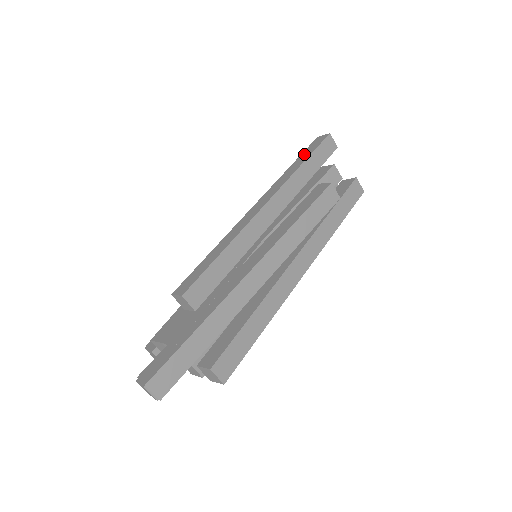
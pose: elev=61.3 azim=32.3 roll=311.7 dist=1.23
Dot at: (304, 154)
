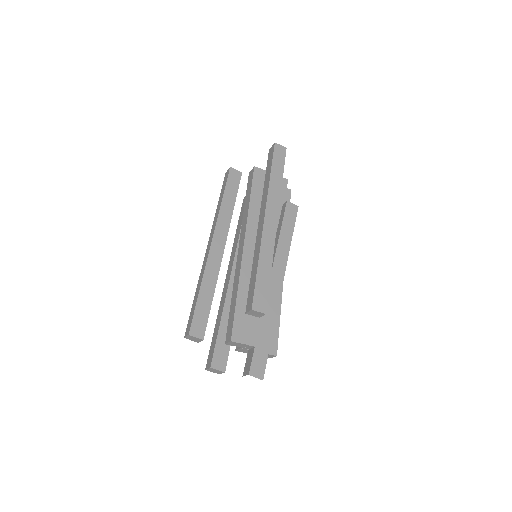
Dot at: (276, 165)
